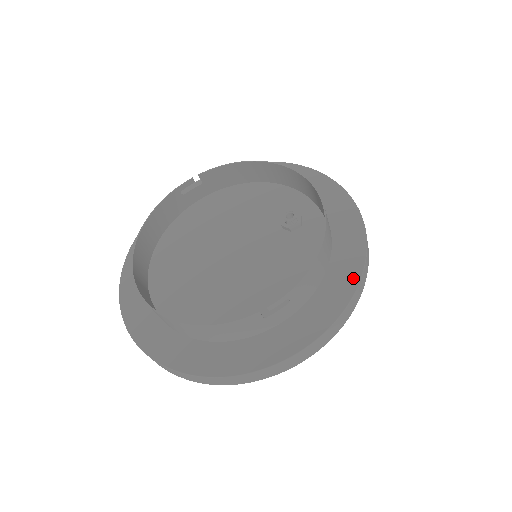
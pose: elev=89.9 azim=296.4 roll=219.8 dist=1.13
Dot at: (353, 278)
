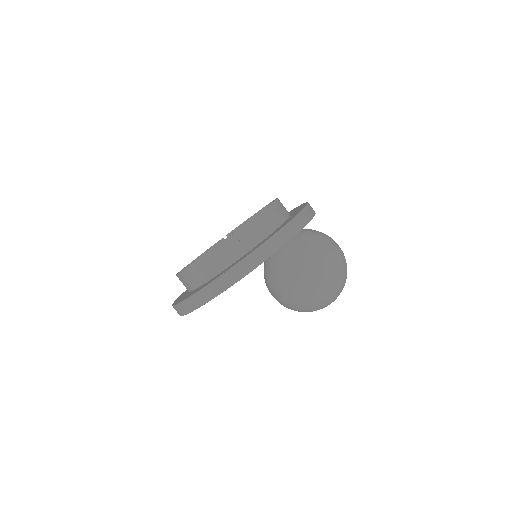
Dot at: (292, 218)
